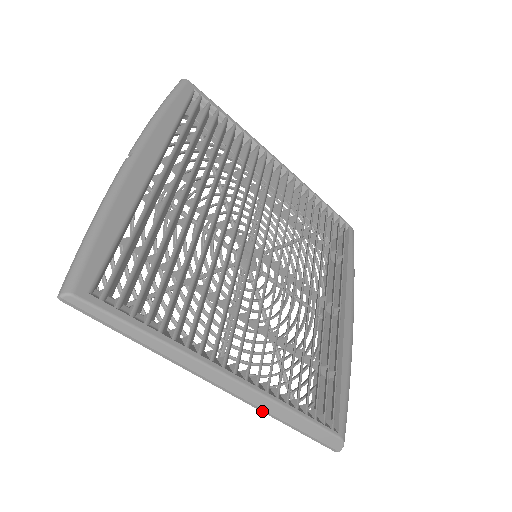
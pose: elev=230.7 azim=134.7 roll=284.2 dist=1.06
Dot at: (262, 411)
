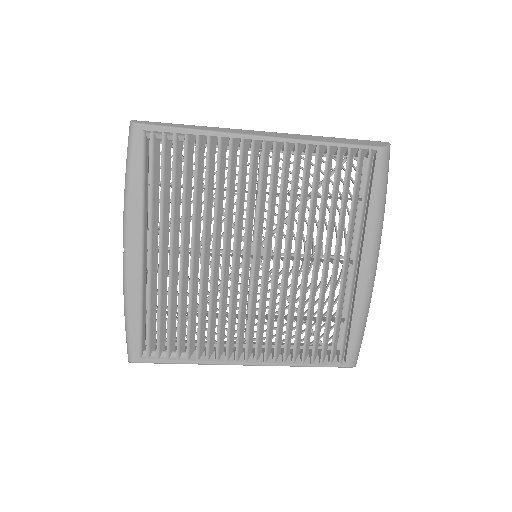
Dot at: occluded
